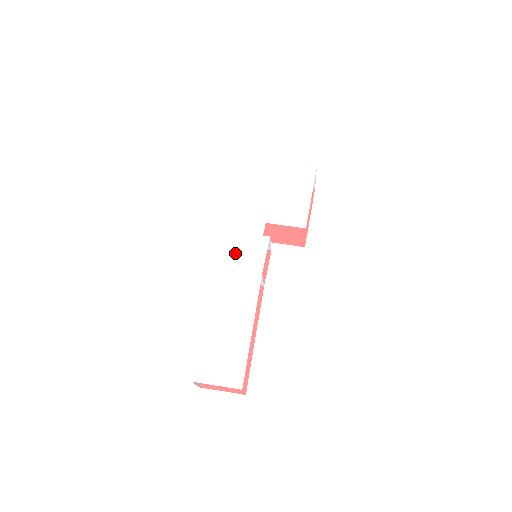
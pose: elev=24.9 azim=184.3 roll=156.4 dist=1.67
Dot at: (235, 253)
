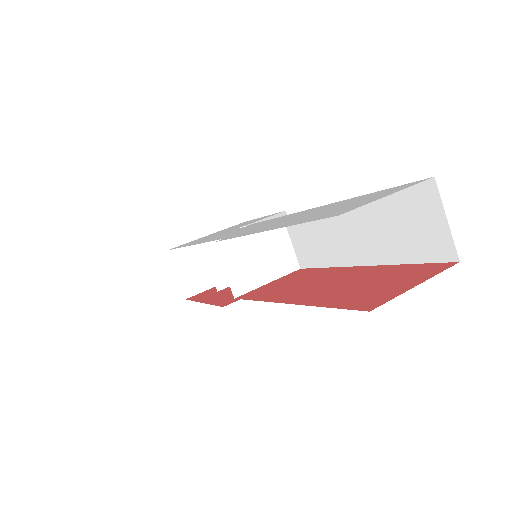
Dot at: (225, 236)
